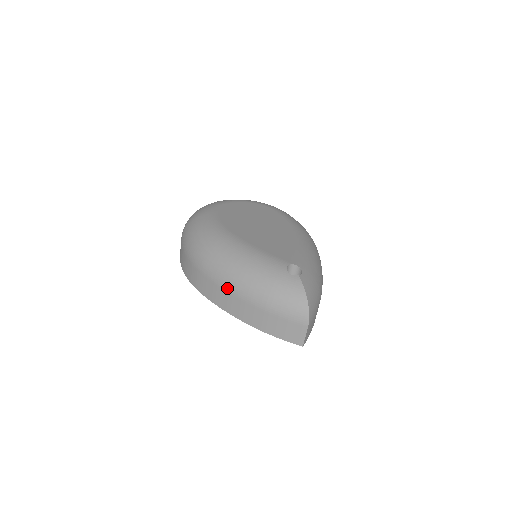
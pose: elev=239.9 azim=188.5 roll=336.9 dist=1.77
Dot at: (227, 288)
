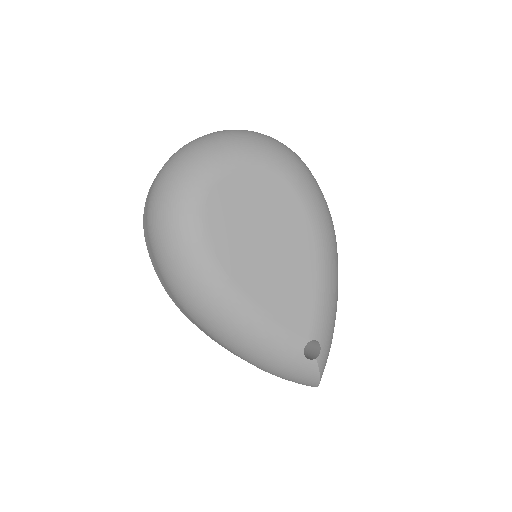
Dot at: (226, 347)
